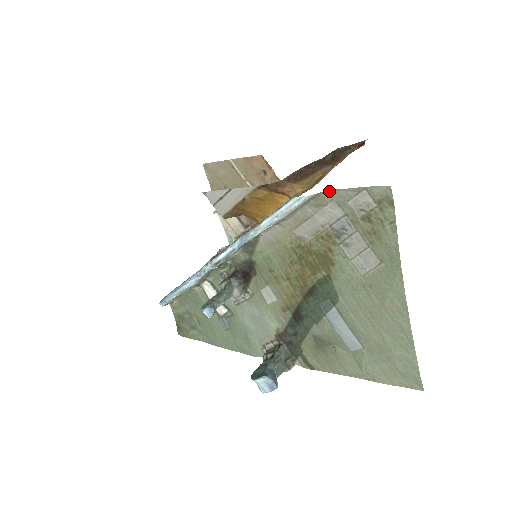
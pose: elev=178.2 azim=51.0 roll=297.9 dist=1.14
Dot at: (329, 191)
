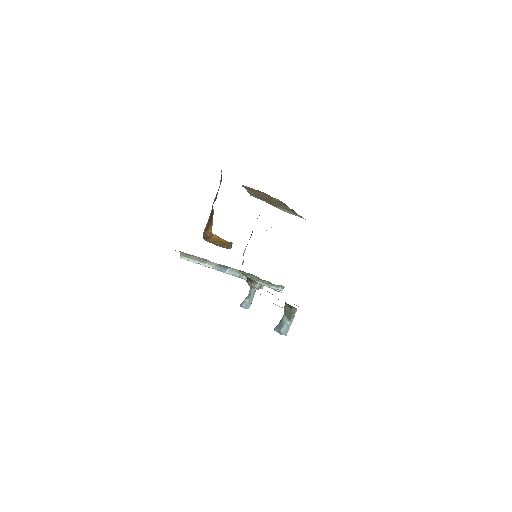
Dot at: (181, 252)
